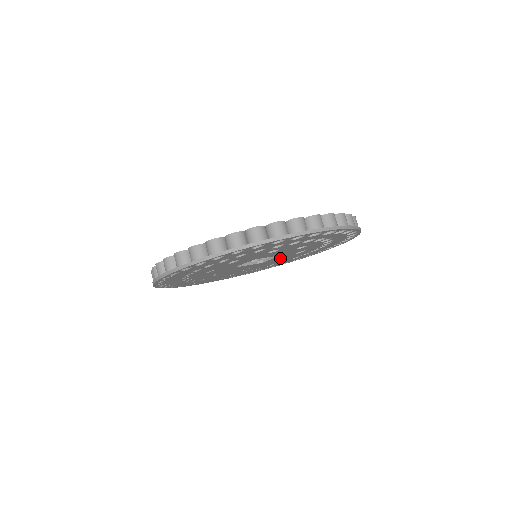
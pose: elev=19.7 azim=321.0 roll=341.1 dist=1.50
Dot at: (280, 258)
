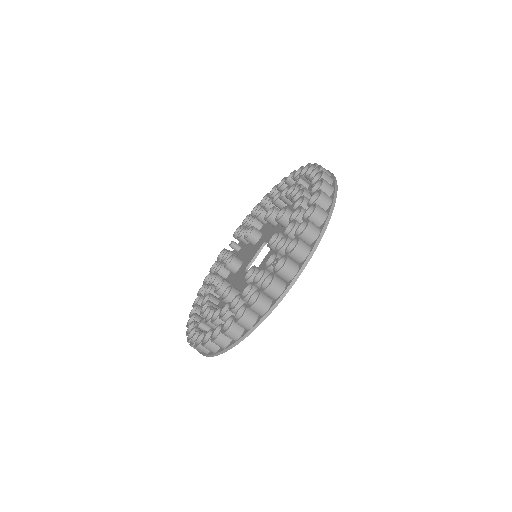
Dot at: occluded
